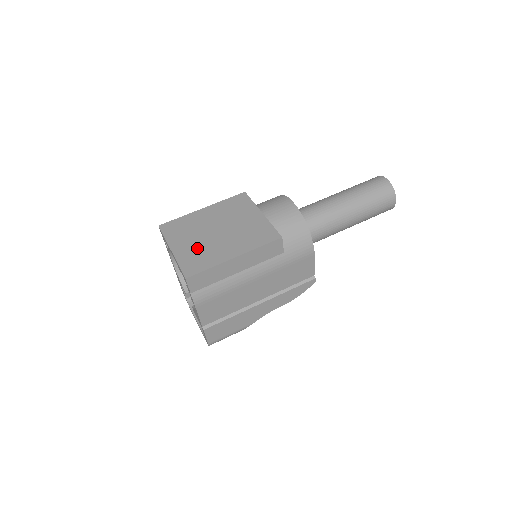
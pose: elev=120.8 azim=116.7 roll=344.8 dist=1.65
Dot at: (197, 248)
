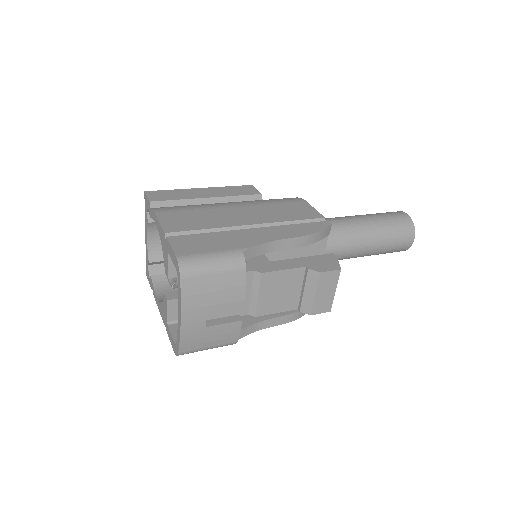
Dot at: occluded
